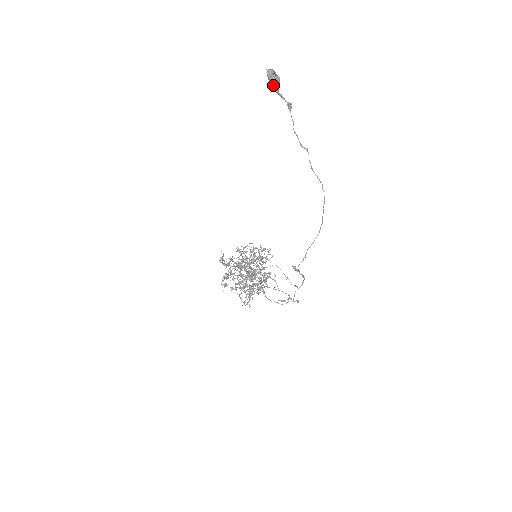
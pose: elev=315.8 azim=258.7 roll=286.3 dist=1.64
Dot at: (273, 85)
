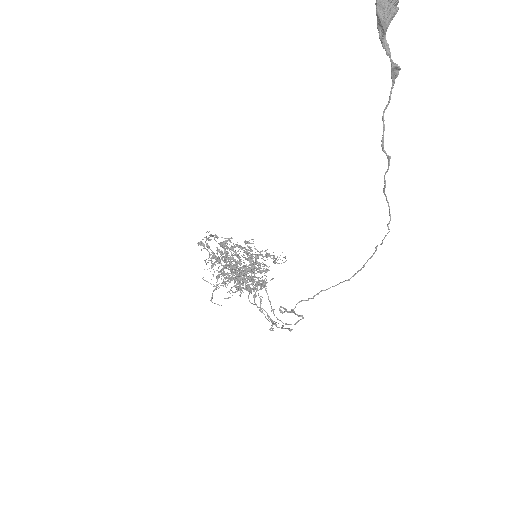
Dot at: (378, 20)
